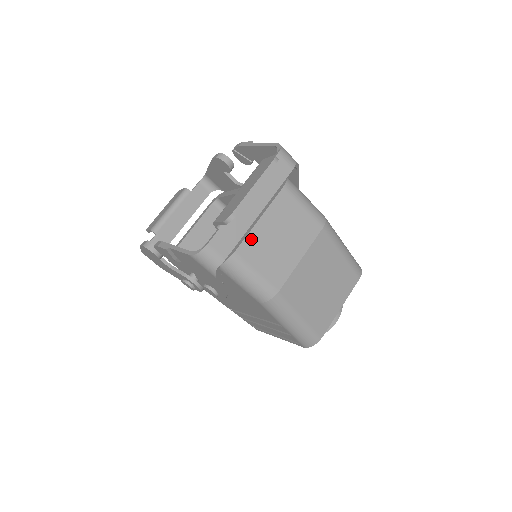
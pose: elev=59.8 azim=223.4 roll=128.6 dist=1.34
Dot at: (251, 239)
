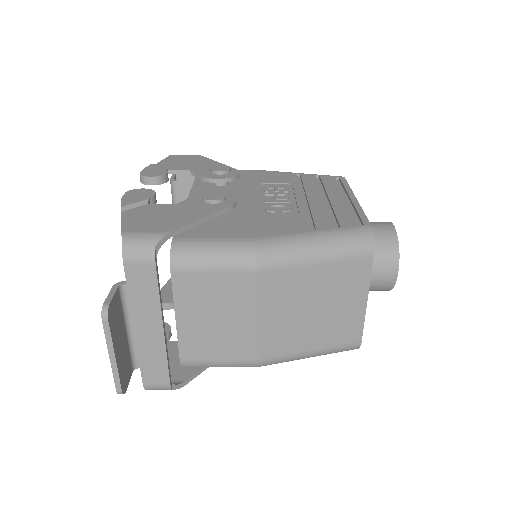
Dot at: (185, 340)
